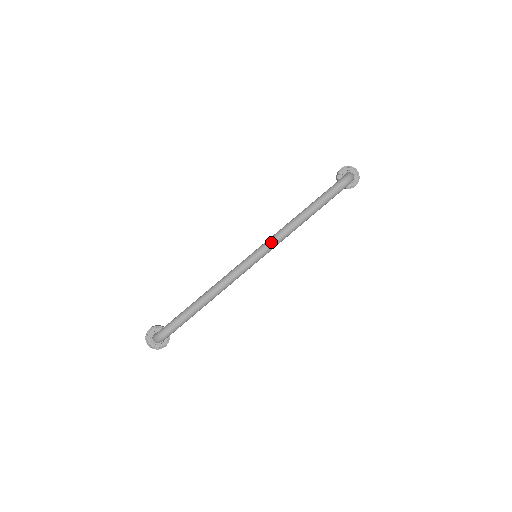
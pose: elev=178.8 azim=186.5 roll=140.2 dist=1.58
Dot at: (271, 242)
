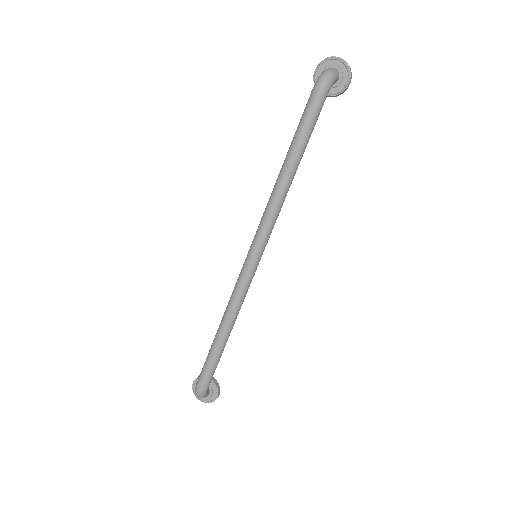
Dot at: (259, 232)
